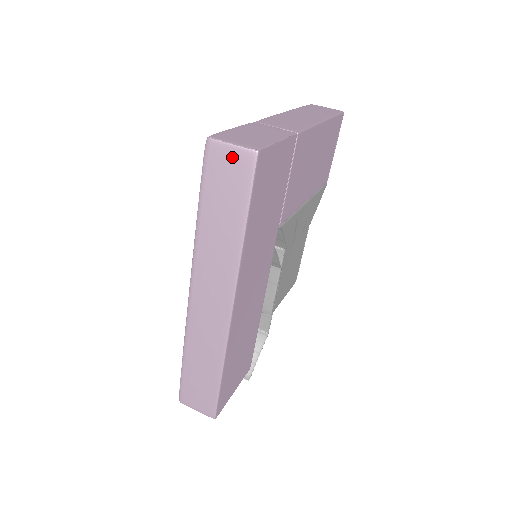
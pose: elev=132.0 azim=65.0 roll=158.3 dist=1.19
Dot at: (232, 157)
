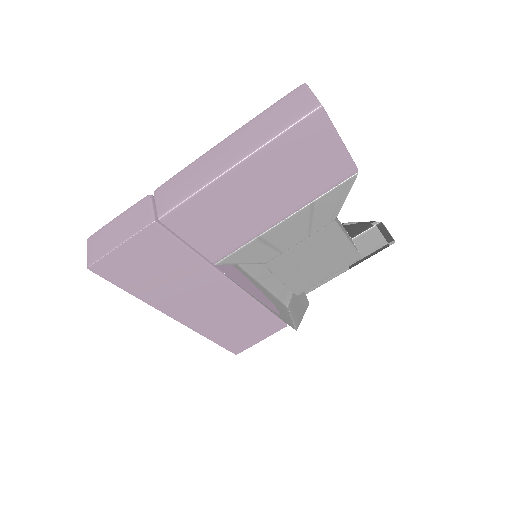
Dot at: occluded
